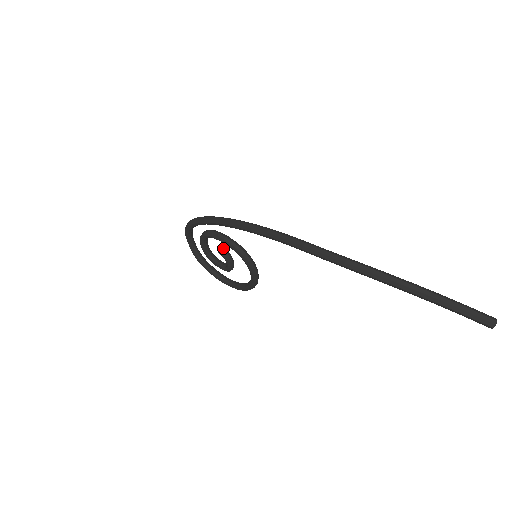
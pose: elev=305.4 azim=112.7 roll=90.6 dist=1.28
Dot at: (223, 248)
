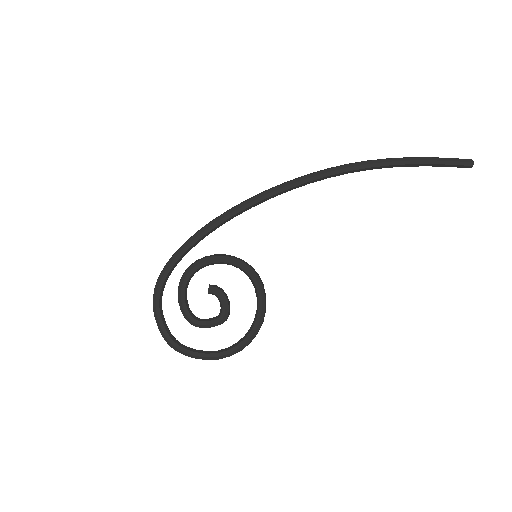
Dot at: (211, 285)
